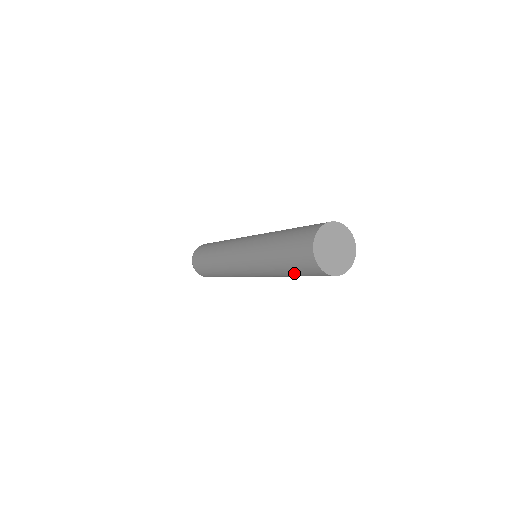
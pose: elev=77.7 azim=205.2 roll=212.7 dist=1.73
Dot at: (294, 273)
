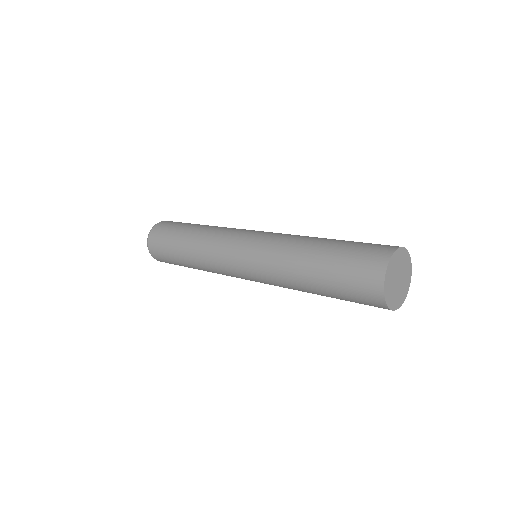
Dot at: (332, 295)
